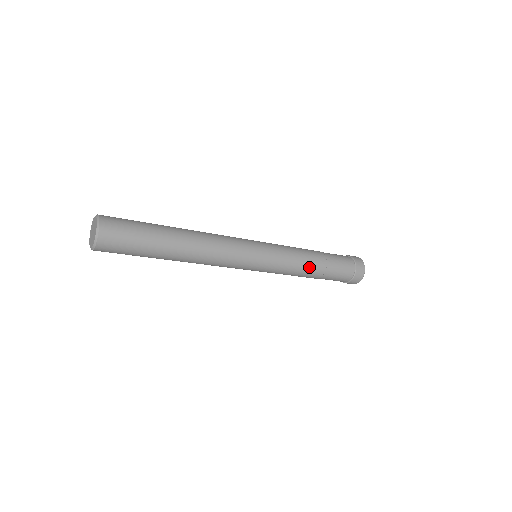
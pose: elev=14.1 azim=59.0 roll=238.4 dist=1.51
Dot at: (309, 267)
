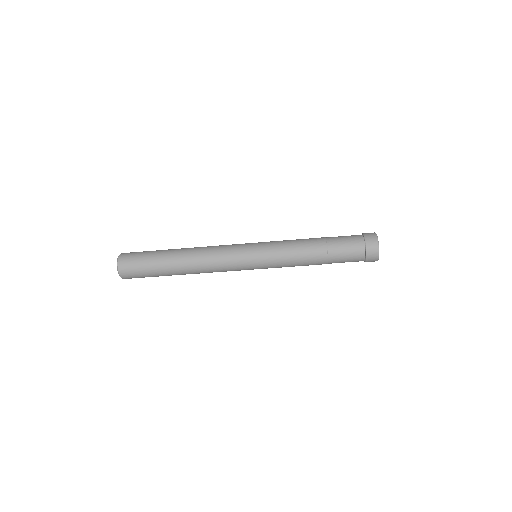
Dot at: (307, 260)
